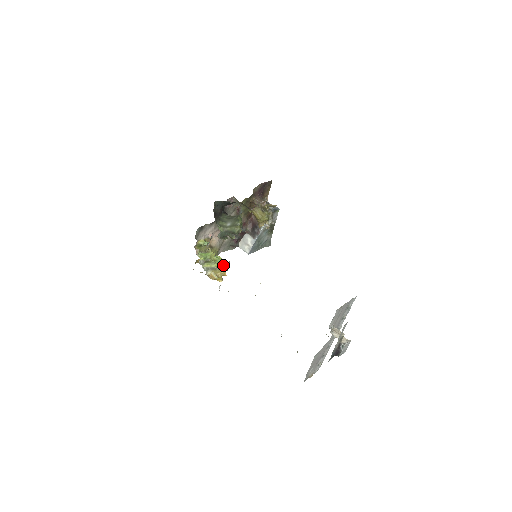
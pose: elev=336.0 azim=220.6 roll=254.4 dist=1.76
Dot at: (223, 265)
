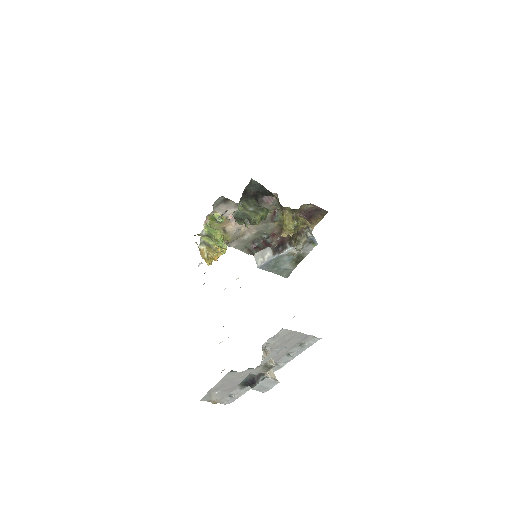
Dot at: (221, 250)
